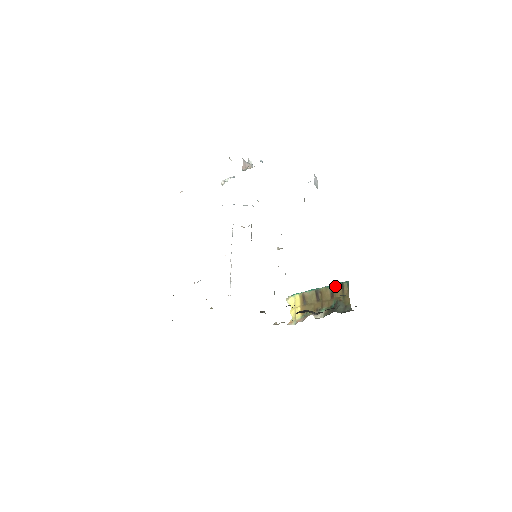
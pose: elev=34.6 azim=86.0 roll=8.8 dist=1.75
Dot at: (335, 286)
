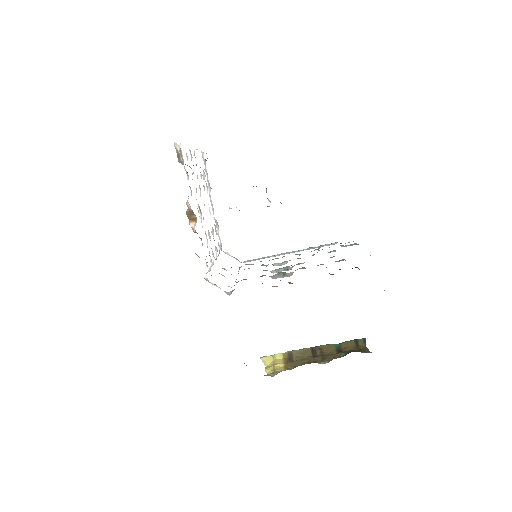
Dot at: (344, 342)
